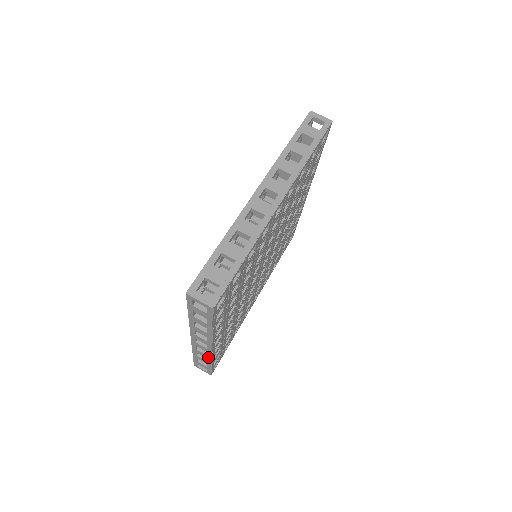
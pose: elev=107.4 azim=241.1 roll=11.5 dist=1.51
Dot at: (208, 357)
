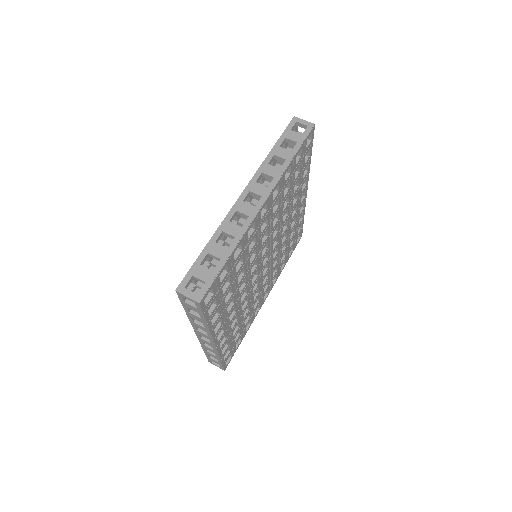
Dot at: (215, 352)
